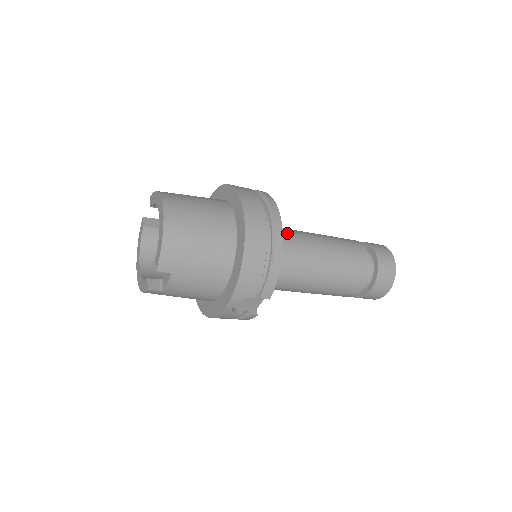
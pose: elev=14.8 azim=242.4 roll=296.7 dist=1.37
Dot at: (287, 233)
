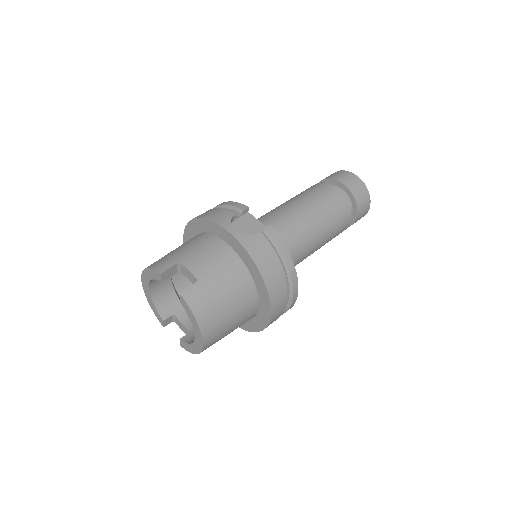
Dot at: (293, 261)
